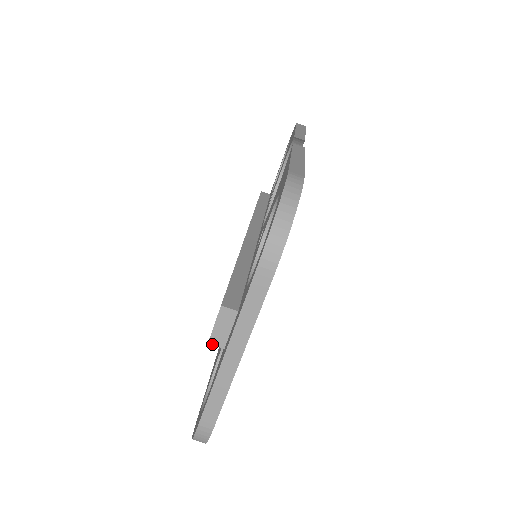
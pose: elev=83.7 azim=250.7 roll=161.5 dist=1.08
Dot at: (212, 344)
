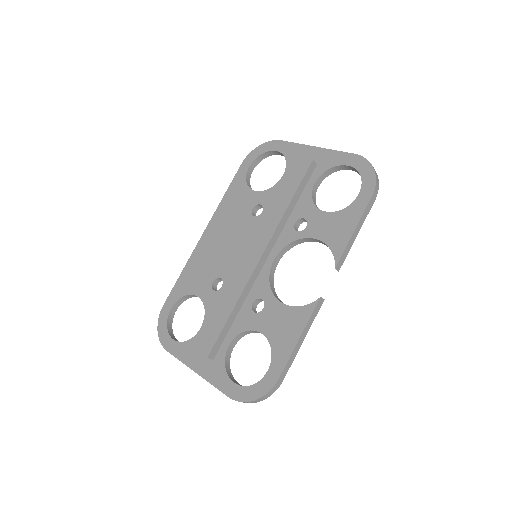
Dot at: (193, 347)
